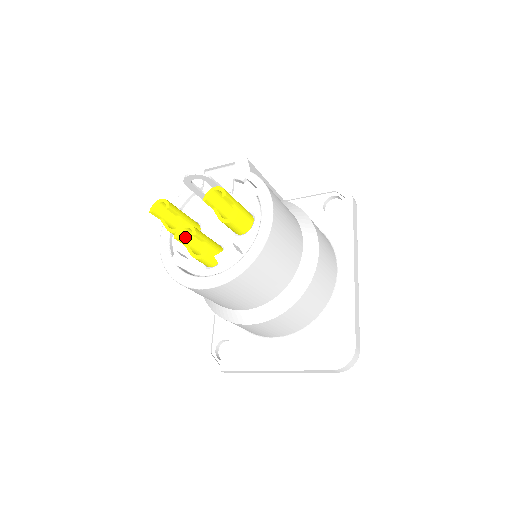
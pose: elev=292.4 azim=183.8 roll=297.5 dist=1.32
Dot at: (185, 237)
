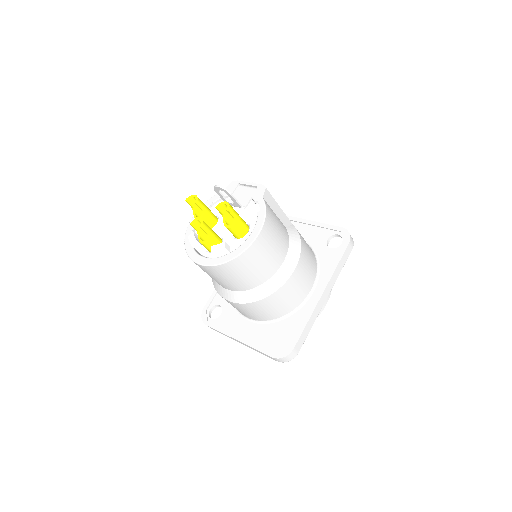
Dot at: (198, 226)
